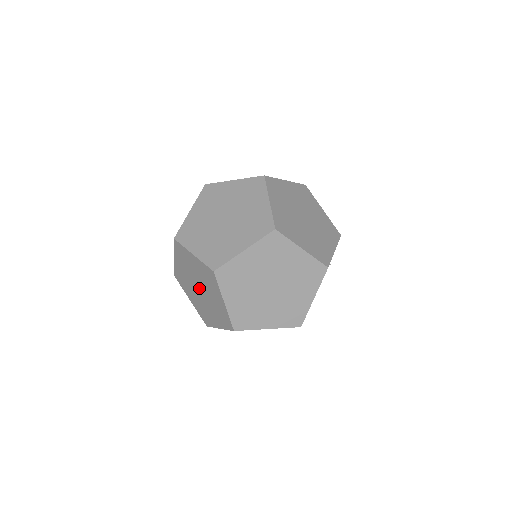
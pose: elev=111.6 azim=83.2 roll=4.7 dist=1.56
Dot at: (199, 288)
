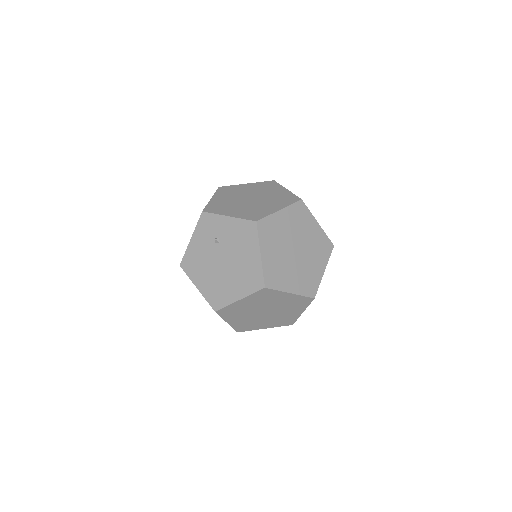
Dot at: occluded
